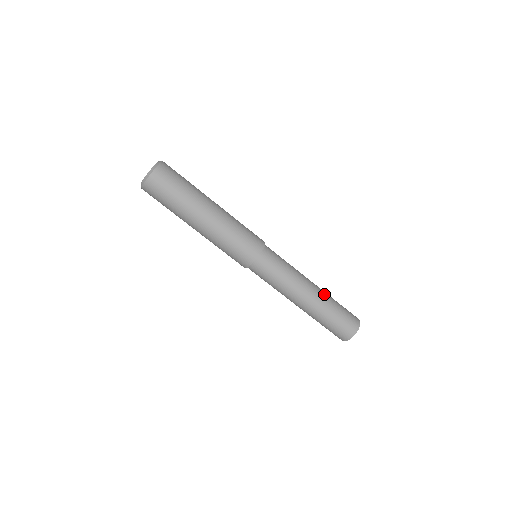
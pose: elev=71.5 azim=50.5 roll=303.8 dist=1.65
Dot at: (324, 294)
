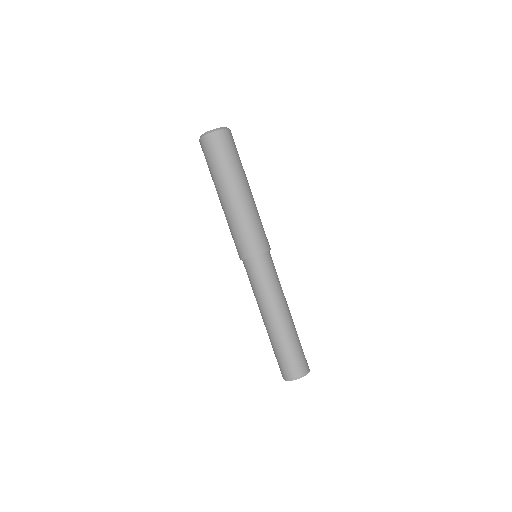
Dot at: (294, 325)
